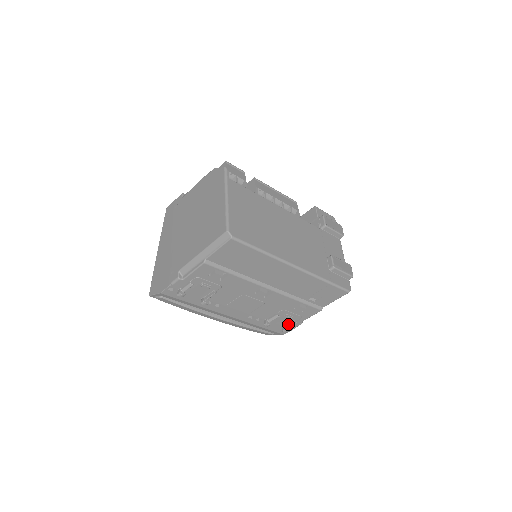
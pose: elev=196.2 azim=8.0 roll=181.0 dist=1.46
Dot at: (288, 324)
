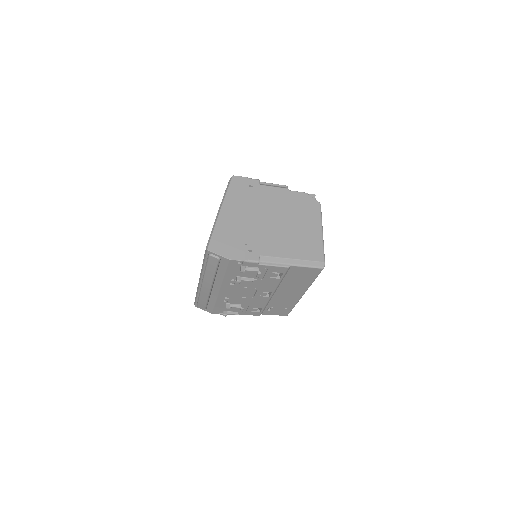
Dot at: (230, 312)
